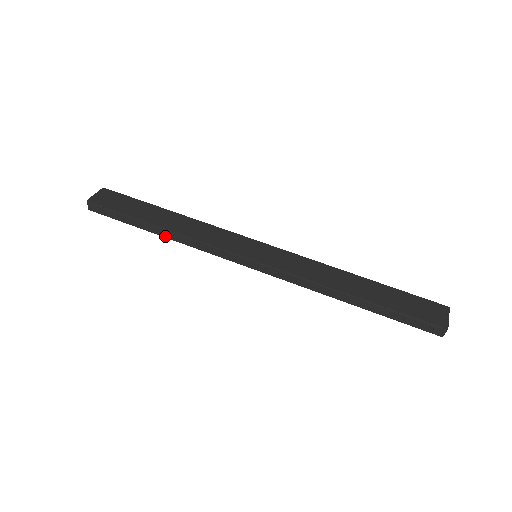
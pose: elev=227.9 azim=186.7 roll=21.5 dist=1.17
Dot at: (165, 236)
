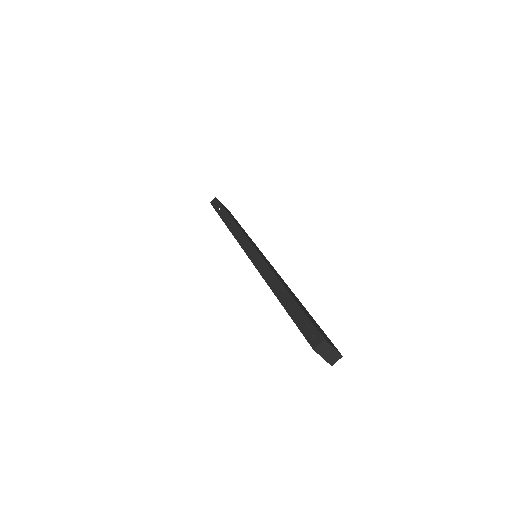
Dot at: (226, 223)
